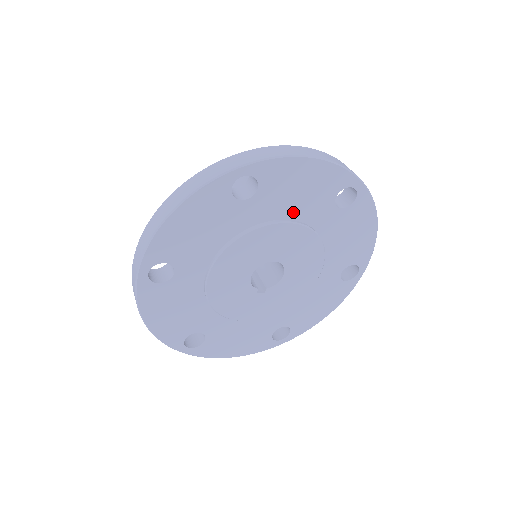
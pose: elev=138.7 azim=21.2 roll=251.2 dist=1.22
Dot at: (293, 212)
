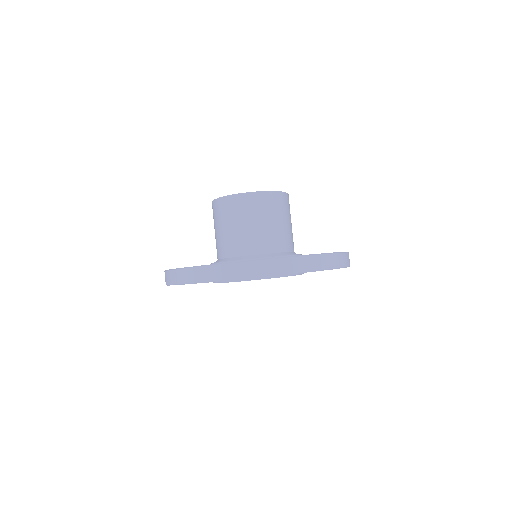
Dot at: occluded
